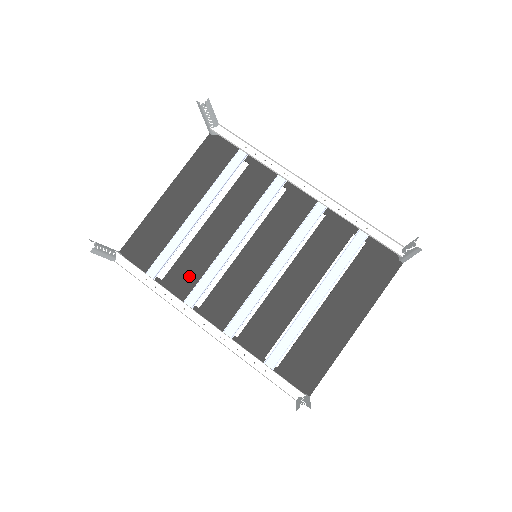
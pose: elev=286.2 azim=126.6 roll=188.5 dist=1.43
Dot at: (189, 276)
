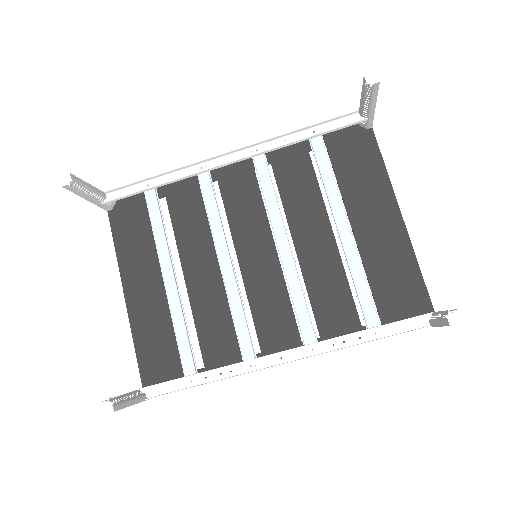
Dot at: (222, 337)
